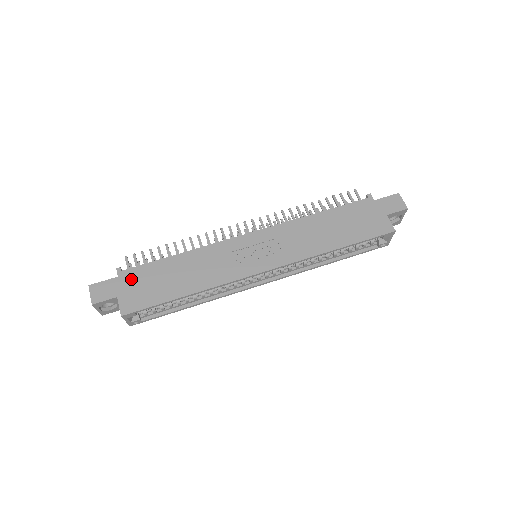
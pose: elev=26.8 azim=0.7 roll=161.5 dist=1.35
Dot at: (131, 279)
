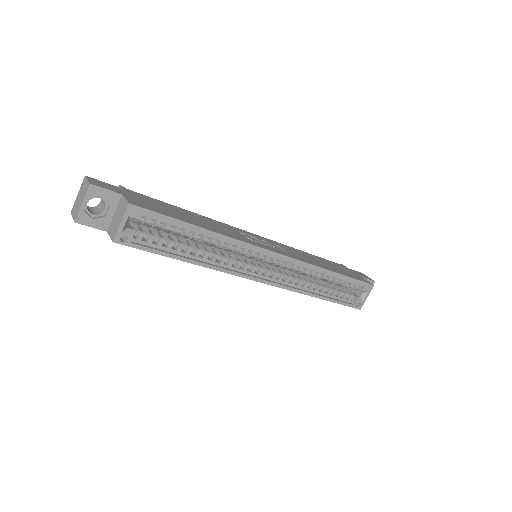
Dot at: (138, 196)
